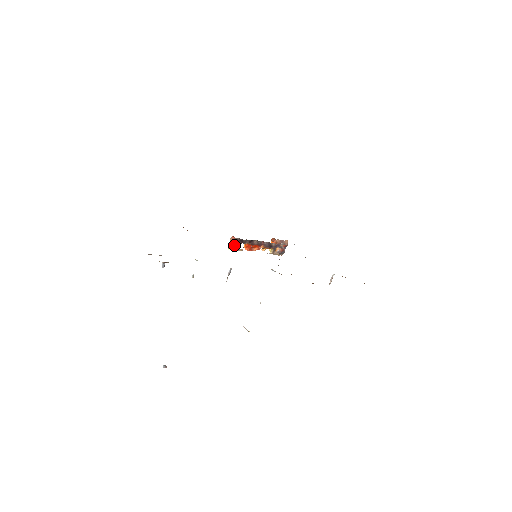
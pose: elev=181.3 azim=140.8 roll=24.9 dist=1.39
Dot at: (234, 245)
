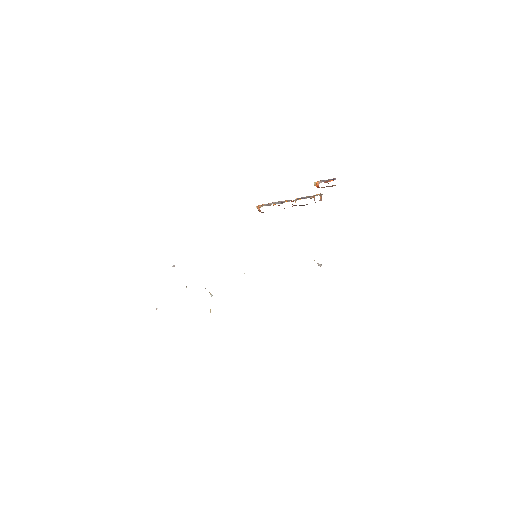
Dot at: occluded
